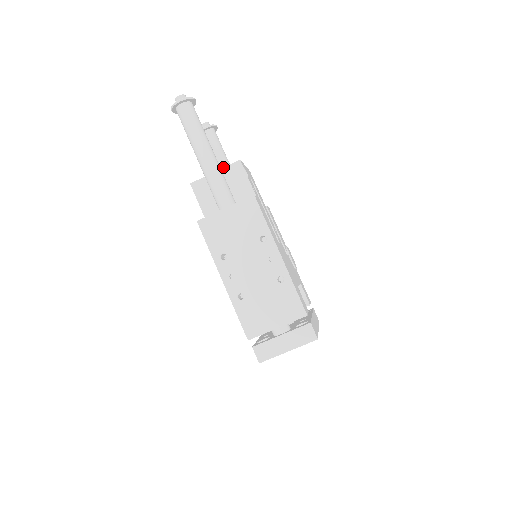
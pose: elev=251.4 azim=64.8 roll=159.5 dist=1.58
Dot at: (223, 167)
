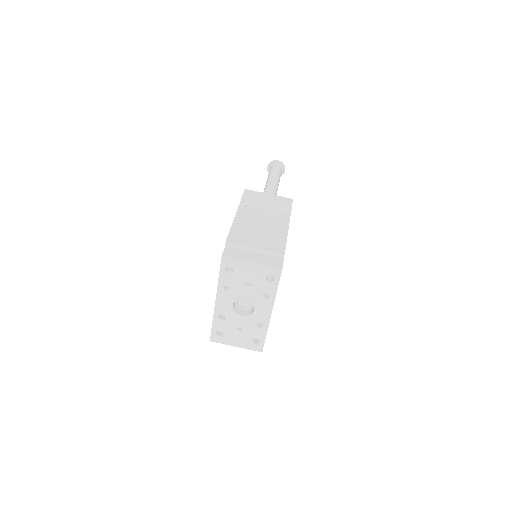
Dot at: occluded
